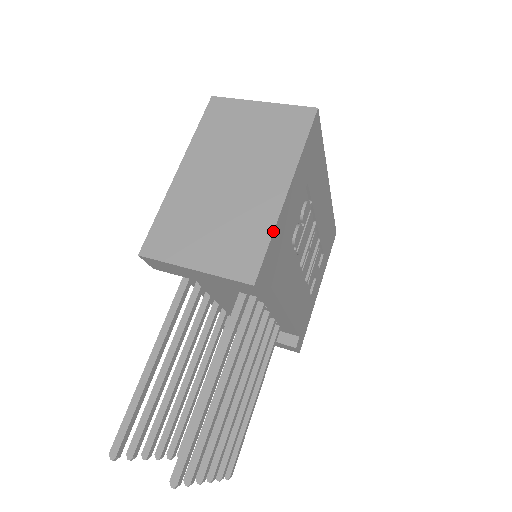
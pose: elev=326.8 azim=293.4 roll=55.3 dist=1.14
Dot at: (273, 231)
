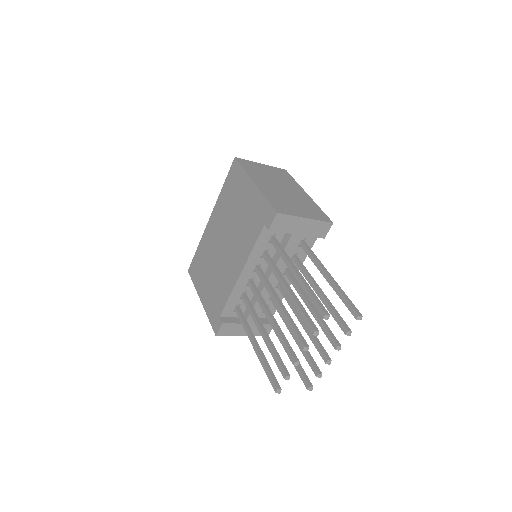
Dot at: occluded
